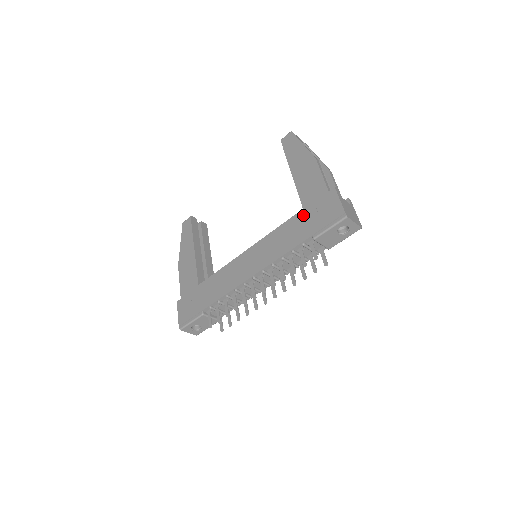
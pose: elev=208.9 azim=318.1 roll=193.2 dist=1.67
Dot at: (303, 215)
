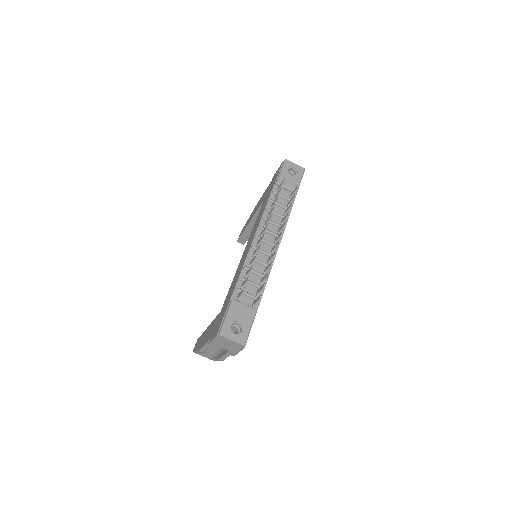
Dot at: (265, 198)
